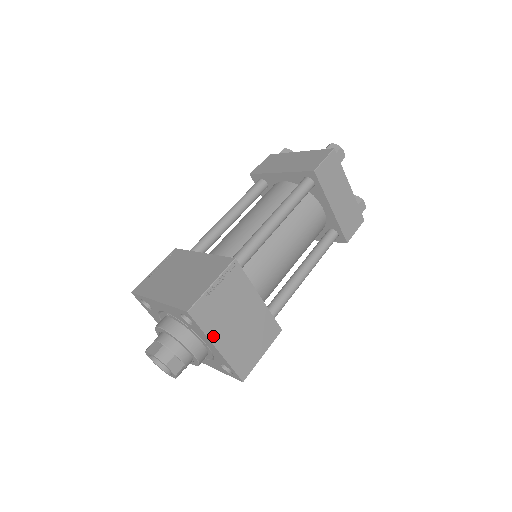
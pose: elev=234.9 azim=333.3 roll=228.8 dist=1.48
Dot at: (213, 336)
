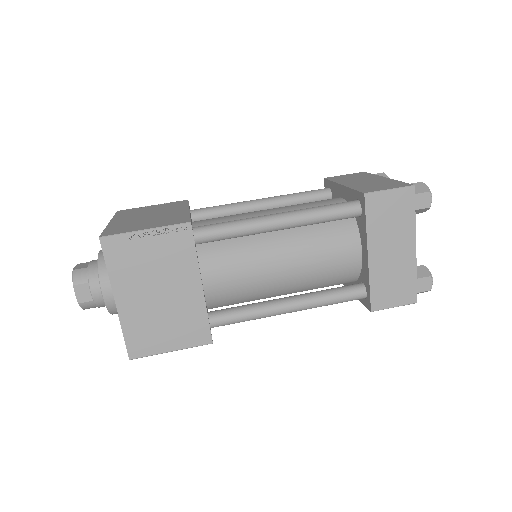
Dot at: (117, 284)
